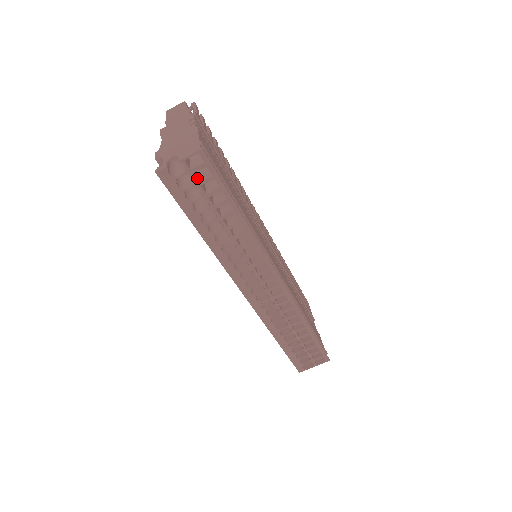
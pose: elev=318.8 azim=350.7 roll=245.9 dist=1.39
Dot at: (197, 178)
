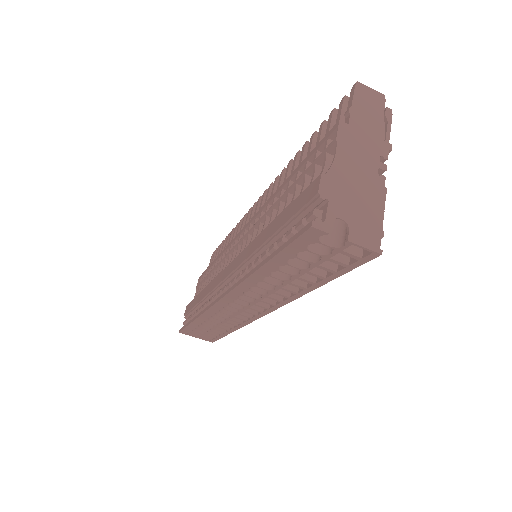
Dot at: occluded
